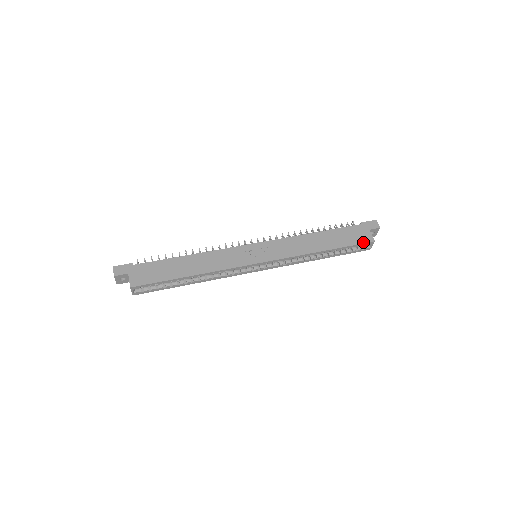
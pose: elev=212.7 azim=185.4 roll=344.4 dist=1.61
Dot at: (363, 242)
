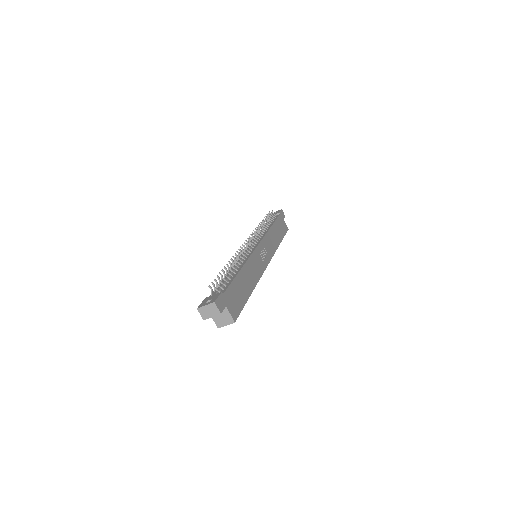
Dot at: (286, 231)
